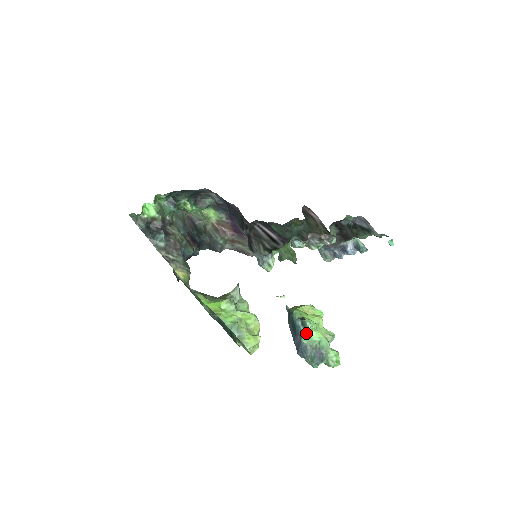
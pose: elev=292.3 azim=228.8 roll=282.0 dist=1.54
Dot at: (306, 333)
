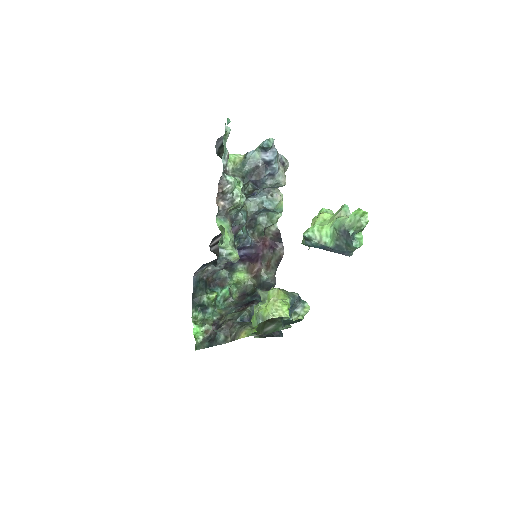
Dot at: (322, 239)
